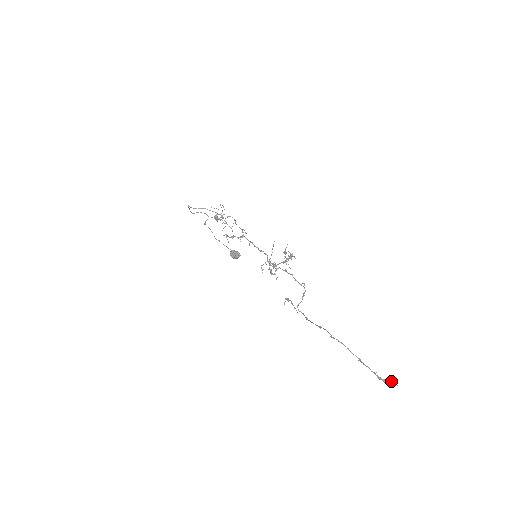
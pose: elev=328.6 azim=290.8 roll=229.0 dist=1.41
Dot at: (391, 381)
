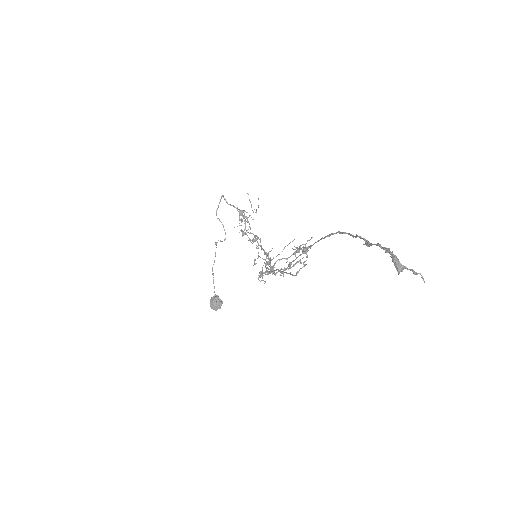
Dot at: occluded
